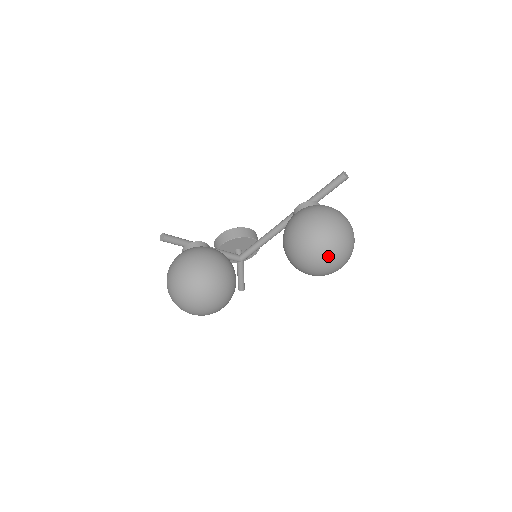
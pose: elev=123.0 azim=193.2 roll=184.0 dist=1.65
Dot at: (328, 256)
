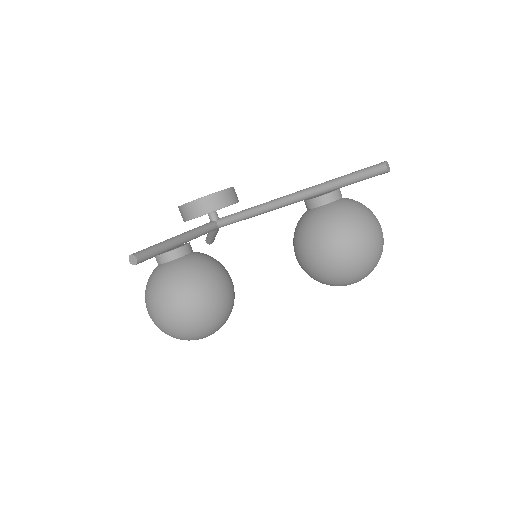
Dot at: (358, 280)
